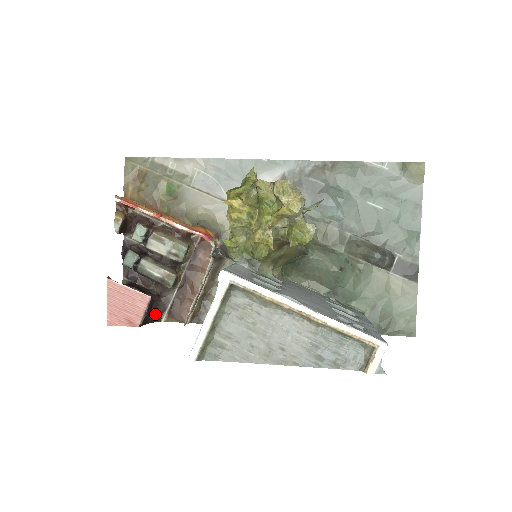
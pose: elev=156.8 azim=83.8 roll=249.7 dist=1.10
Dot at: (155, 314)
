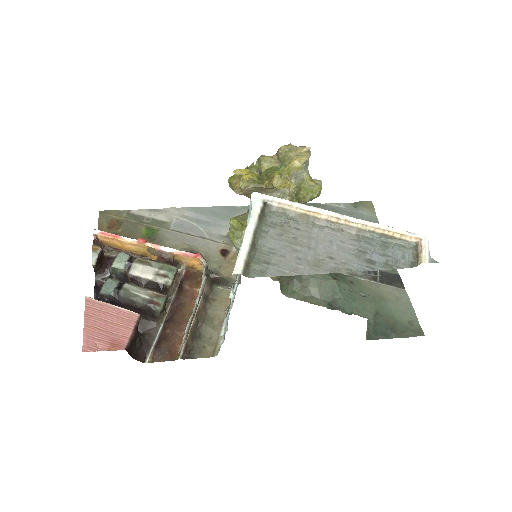
Dot at: (139, 349)
